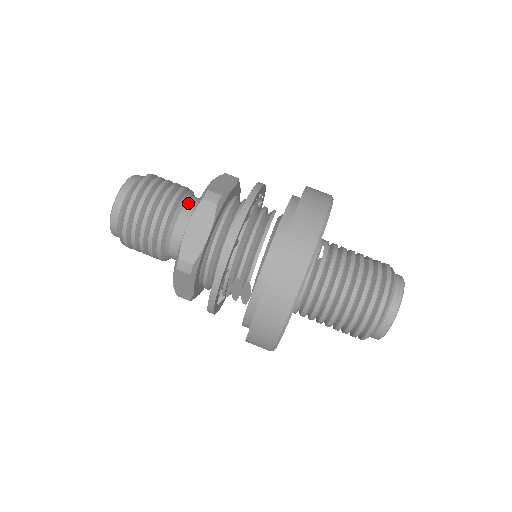
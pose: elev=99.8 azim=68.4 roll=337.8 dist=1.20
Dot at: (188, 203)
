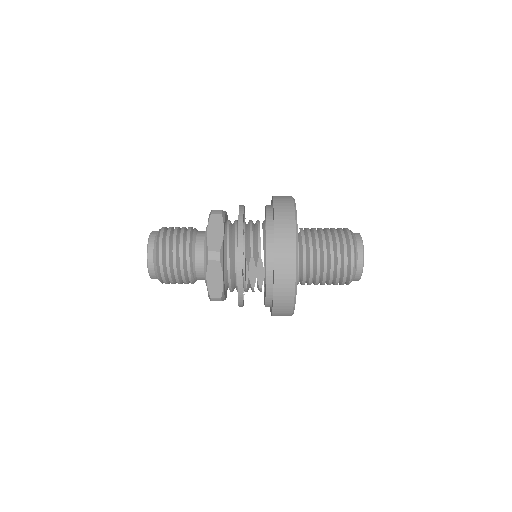
Dot at: (199, 232)
